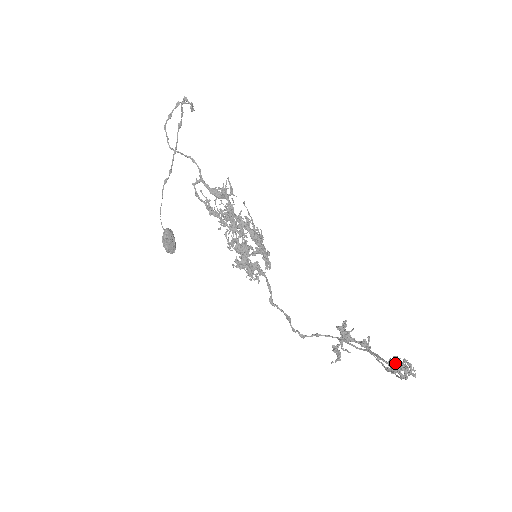
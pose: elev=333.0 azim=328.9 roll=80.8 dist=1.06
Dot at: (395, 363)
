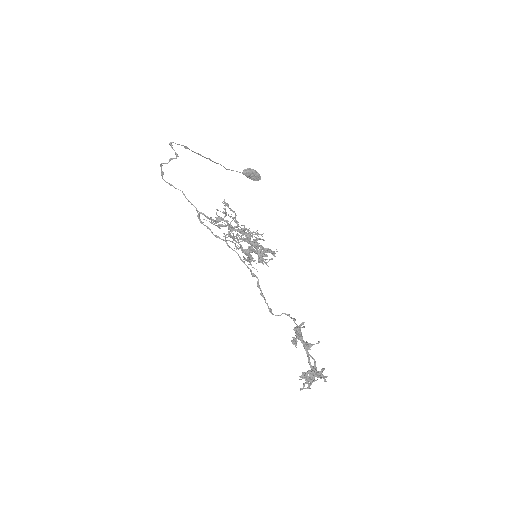
Dot at: occluded
